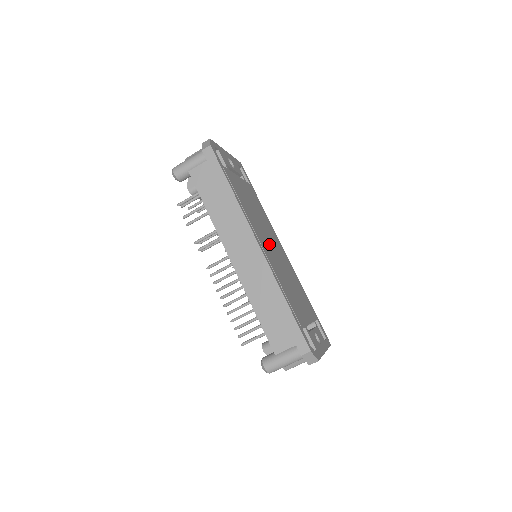
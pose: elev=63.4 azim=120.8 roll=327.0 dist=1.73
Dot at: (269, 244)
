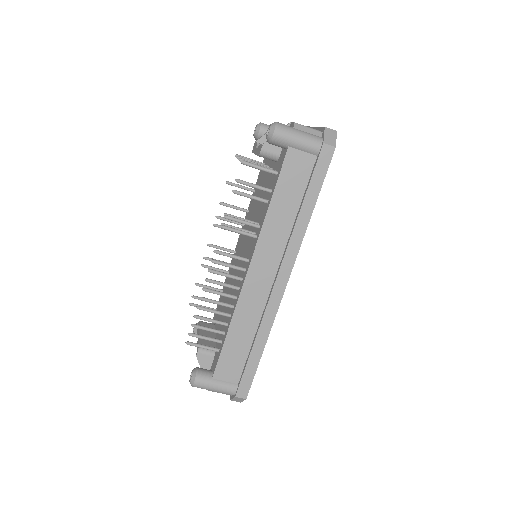
Dot at: occluded
